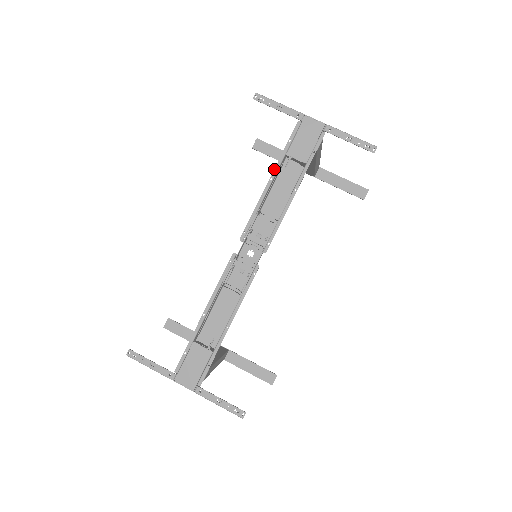
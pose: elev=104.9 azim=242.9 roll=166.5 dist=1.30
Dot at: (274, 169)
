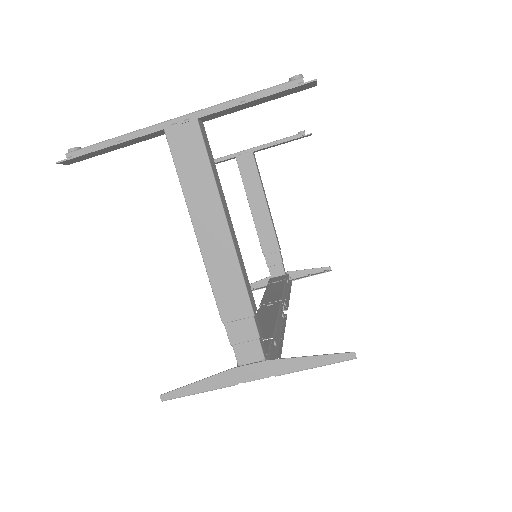
Dot at: occluded
